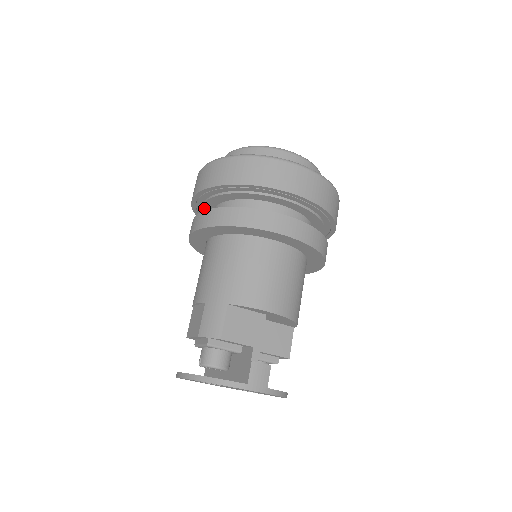
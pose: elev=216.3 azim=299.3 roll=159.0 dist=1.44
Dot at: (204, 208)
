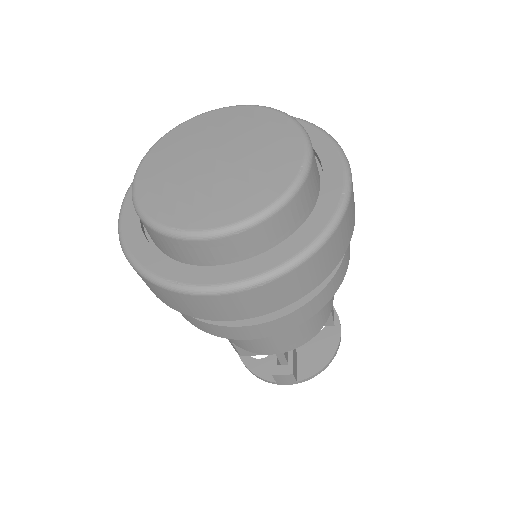
Dot at: occluded
